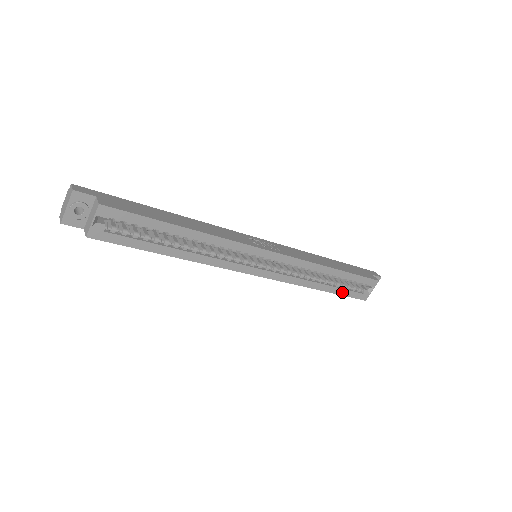
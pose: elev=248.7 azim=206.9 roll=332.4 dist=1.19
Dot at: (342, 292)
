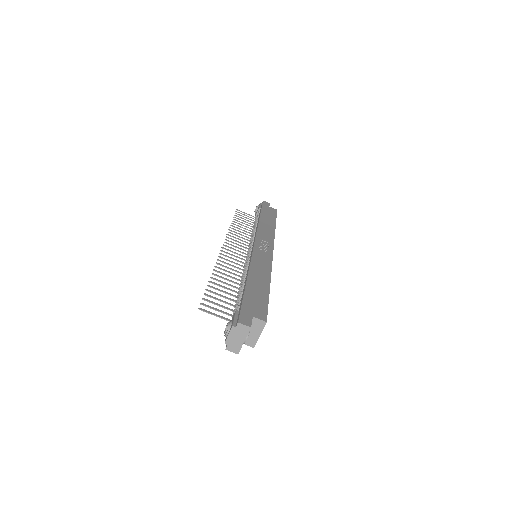
Dot at: occluded
